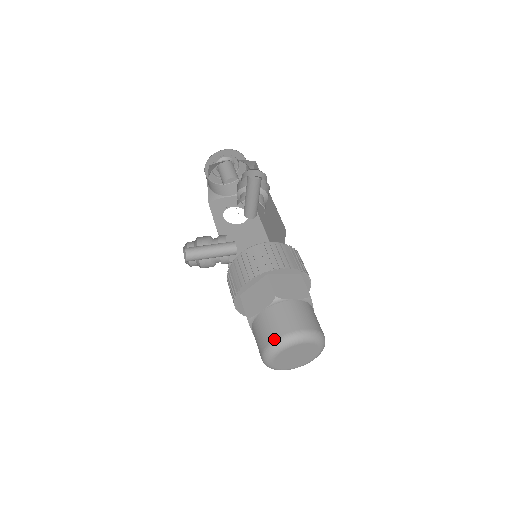
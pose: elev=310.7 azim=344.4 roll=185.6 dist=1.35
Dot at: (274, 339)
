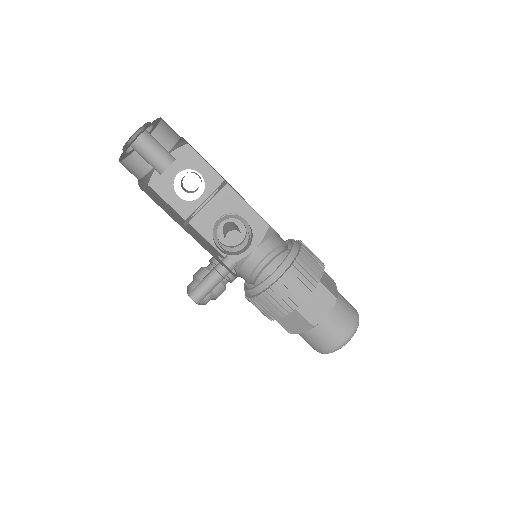
Dot at: (326, 351)
